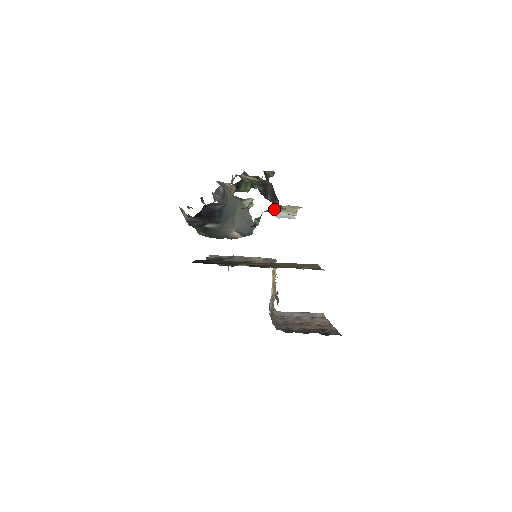
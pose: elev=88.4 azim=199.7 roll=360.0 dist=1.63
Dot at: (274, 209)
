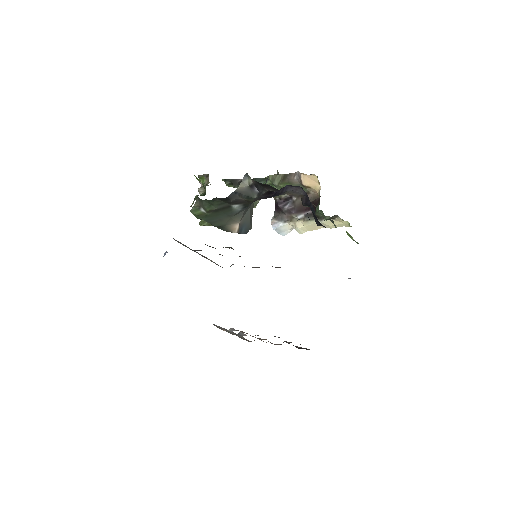
Dot at: (329, 218)
